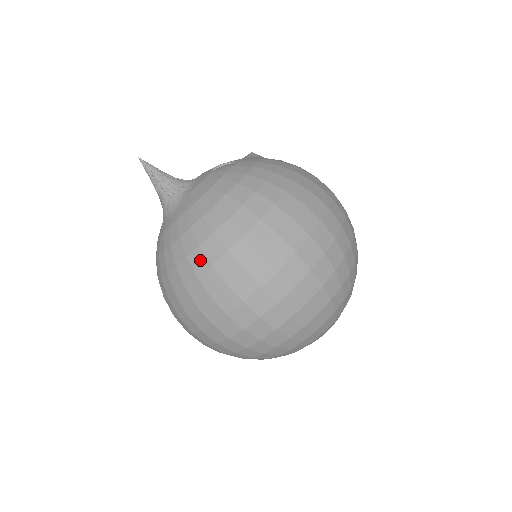
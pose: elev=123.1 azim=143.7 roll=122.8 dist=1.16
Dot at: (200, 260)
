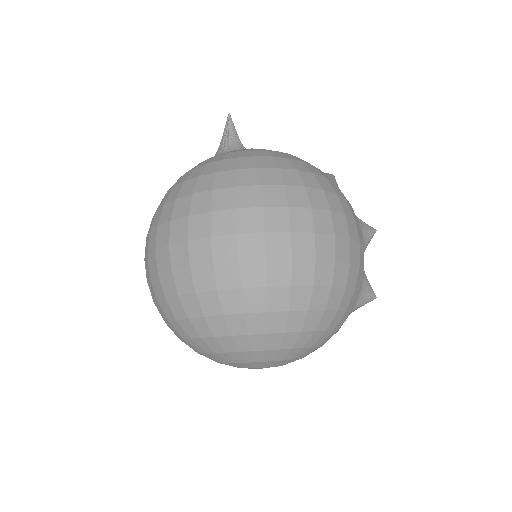
Dot at: (175, 193)
